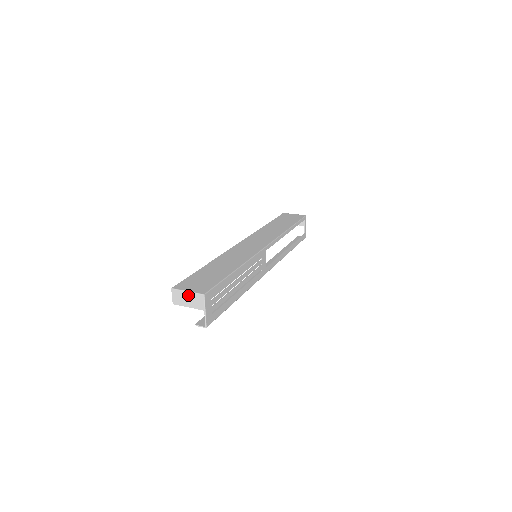
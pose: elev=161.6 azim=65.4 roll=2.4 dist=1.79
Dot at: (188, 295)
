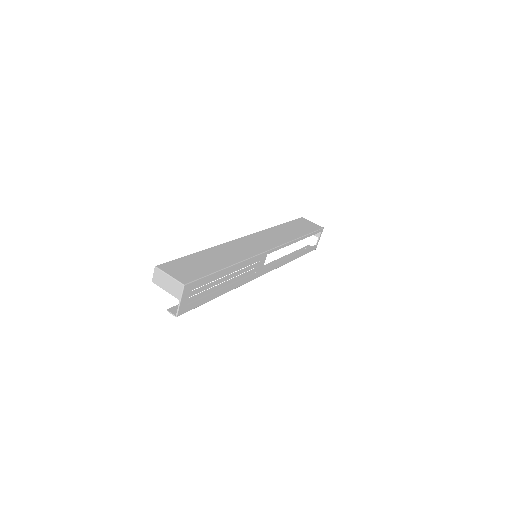
Dot at: (169, 279)
